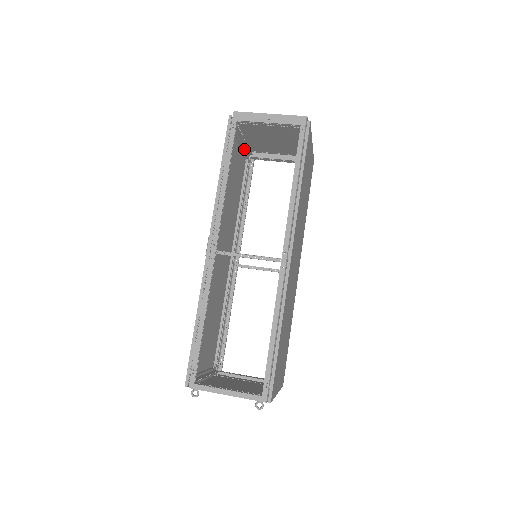
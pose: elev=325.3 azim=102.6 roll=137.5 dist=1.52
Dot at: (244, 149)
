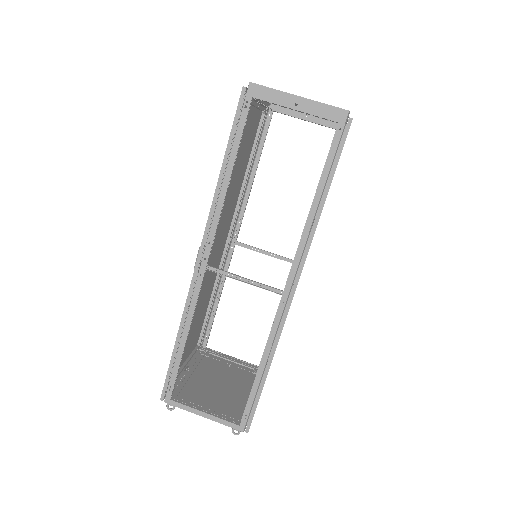
Dot at: (260, 107)
